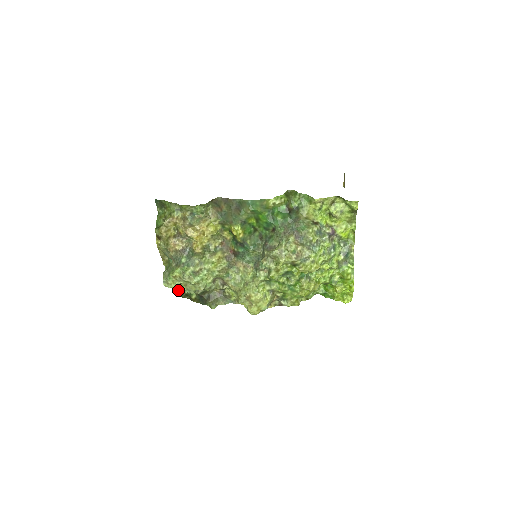
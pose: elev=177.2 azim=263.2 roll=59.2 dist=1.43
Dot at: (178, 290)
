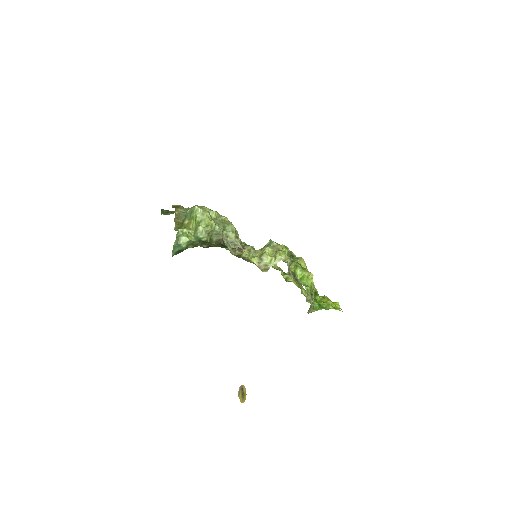
Dot at: (209, 218)
